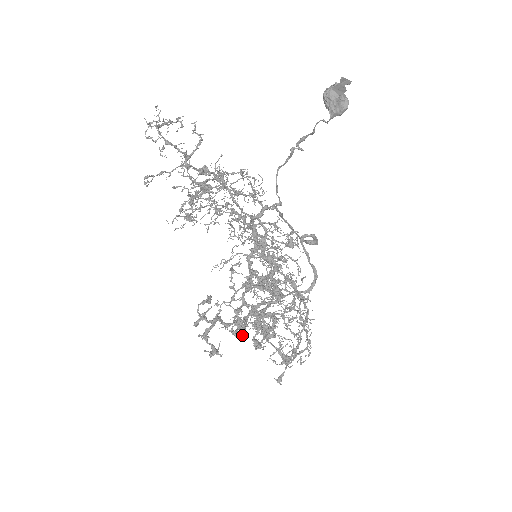
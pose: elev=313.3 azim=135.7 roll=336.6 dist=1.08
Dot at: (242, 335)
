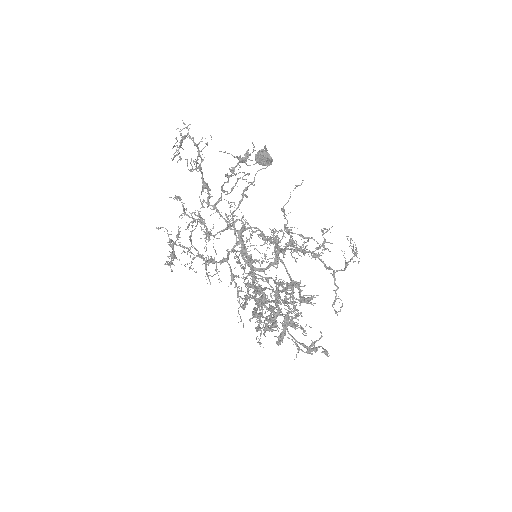
Dot at: (282, 313)
